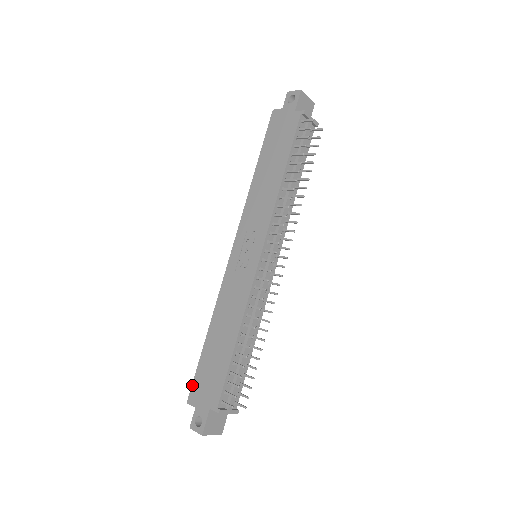
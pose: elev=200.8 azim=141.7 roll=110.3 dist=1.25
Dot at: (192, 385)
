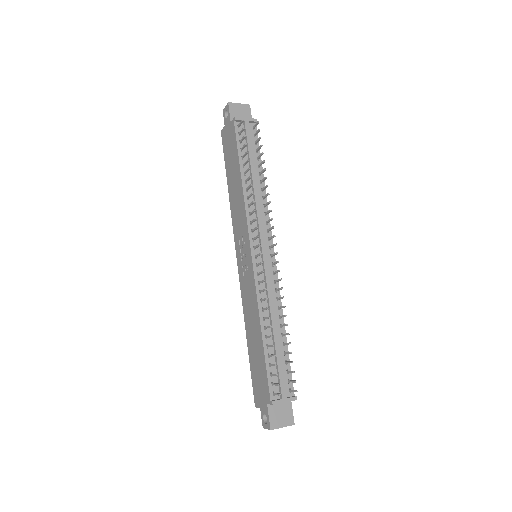
Dot at: (253, 390)
